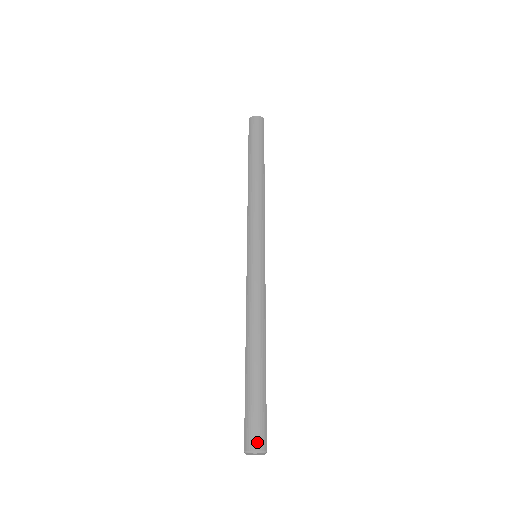
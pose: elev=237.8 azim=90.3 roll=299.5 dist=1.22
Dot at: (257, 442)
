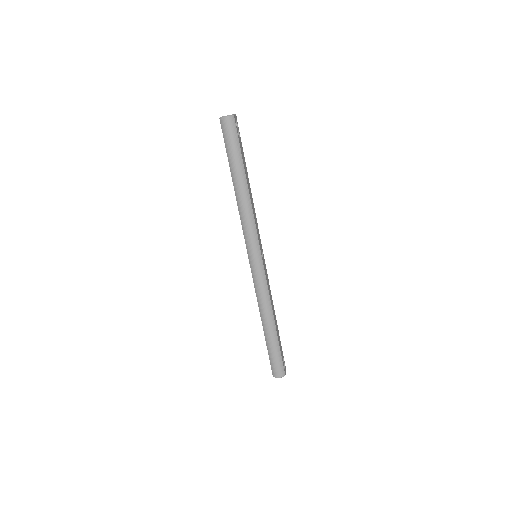
Dot at: (279, 374)
